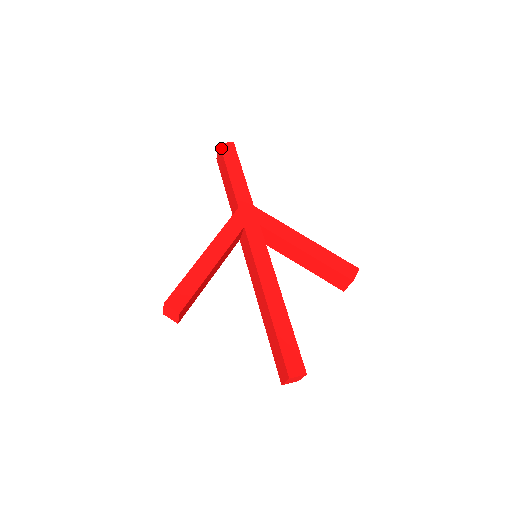
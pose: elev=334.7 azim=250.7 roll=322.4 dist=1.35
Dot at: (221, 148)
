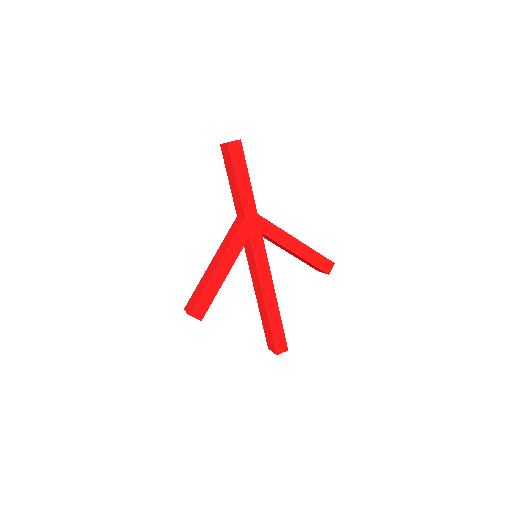
Dot at: (229, 149)
